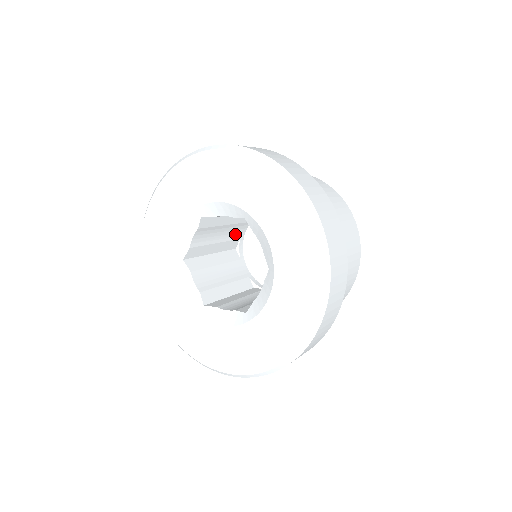
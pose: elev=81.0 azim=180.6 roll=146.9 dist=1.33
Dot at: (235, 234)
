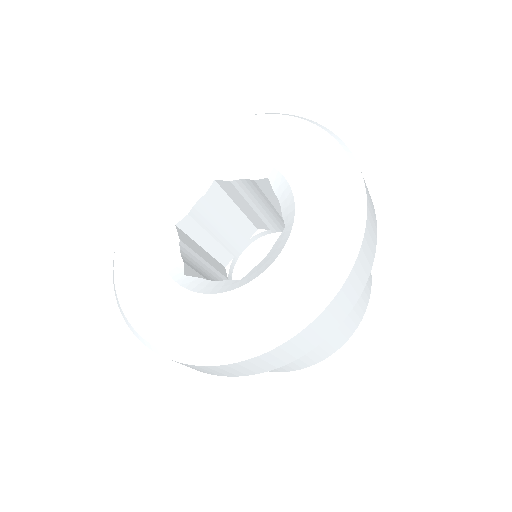
Dot at: occluded
